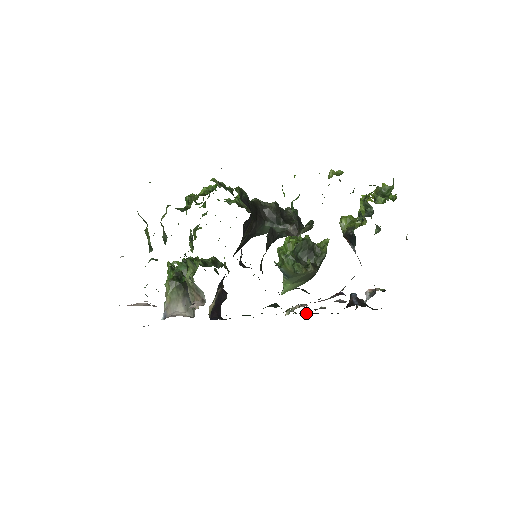
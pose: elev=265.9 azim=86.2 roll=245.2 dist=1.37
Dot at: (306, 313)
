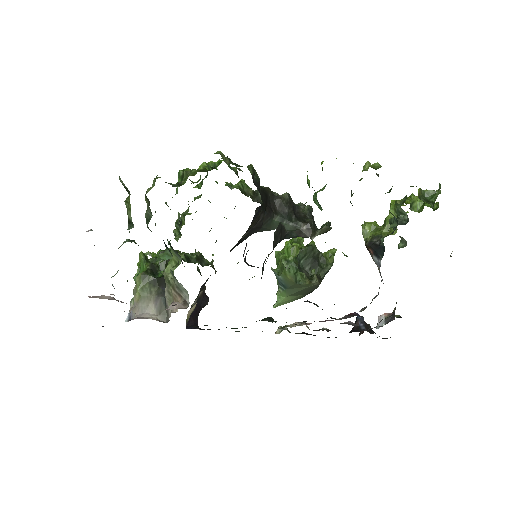
Dot at: (302, 333)
